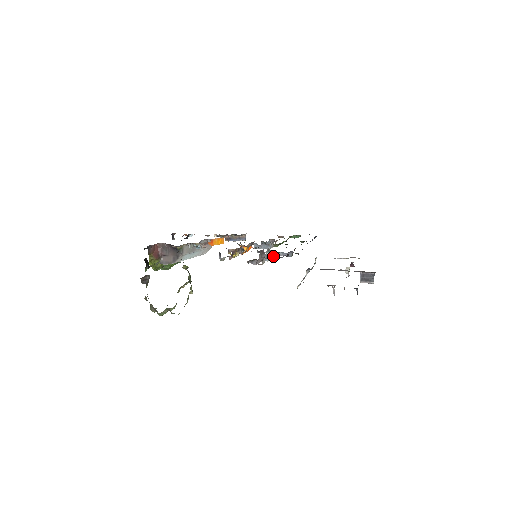
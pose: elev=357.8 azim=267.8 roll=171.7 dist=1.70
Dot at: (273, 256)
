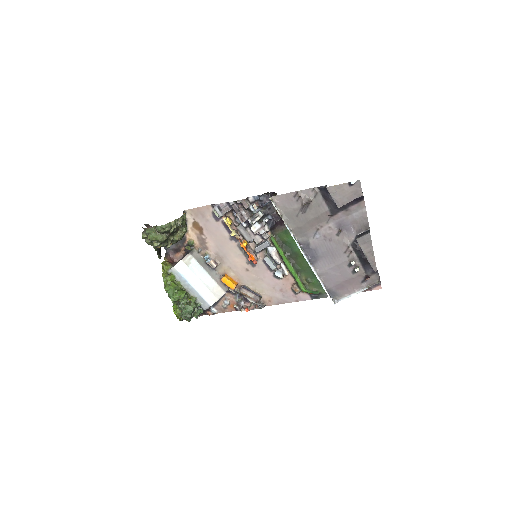
Dot at: (257, 201)
